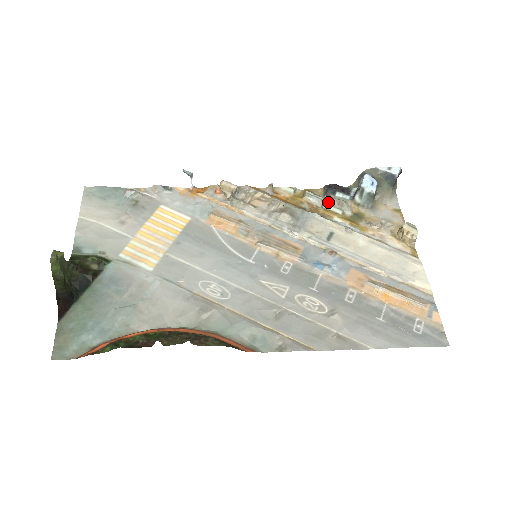
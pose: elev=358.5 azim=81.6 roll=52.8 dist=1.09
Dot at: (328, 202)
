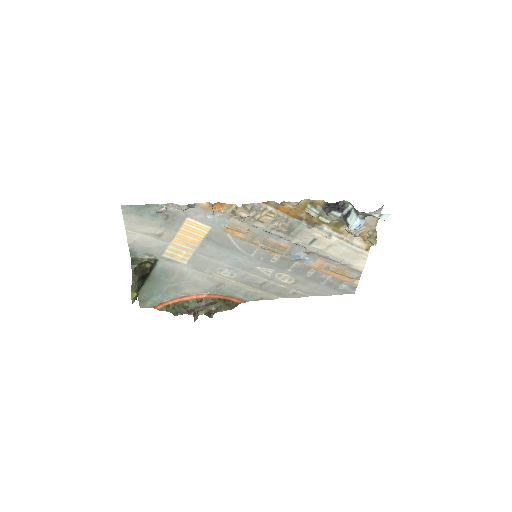
Dot at: (323, 213)
